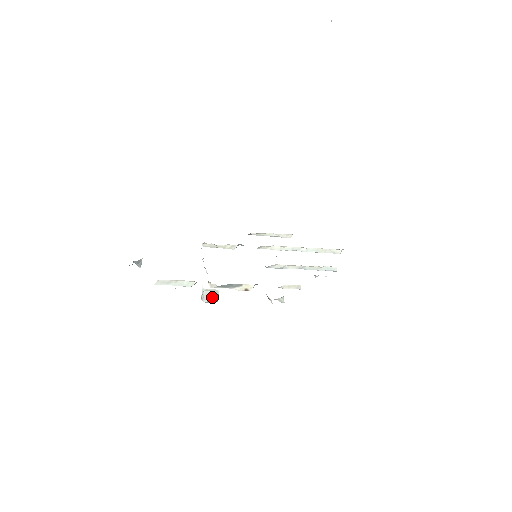
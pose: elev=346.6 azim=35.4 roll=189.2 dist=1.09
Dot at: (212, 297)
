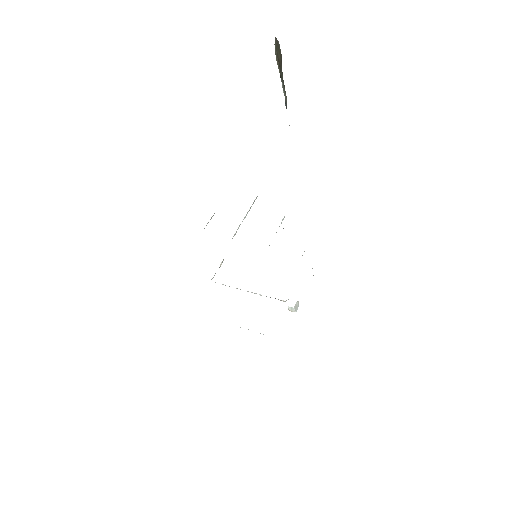
Dot at: (298, 306)
